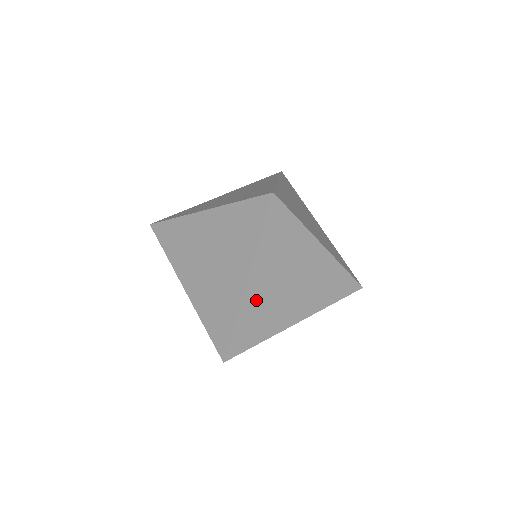
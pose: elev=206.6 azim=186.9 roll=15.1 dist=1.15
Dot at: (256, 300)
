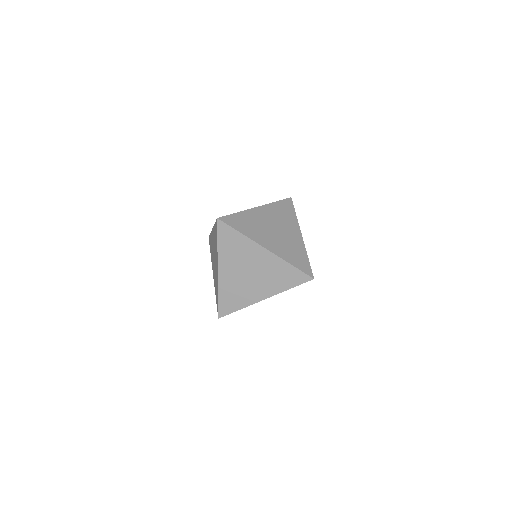
Dot at: occluded
